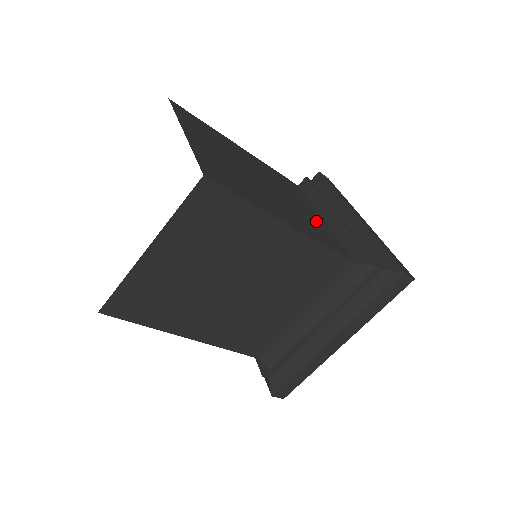
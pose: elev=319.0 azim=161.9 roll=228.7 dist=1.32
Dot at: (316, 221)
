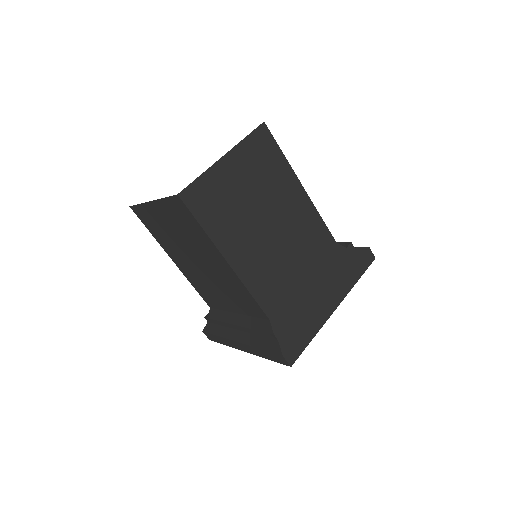
Dot at: (286, 274)
